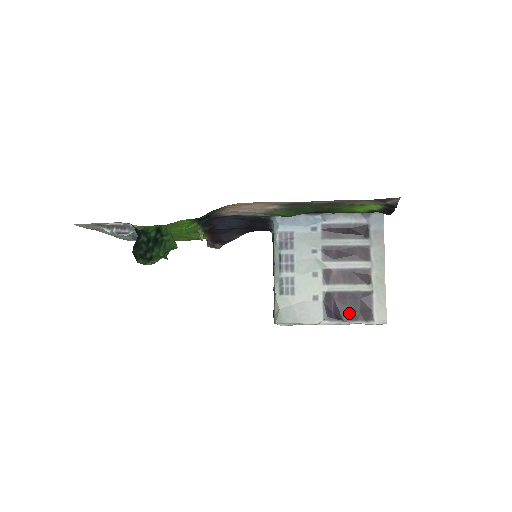
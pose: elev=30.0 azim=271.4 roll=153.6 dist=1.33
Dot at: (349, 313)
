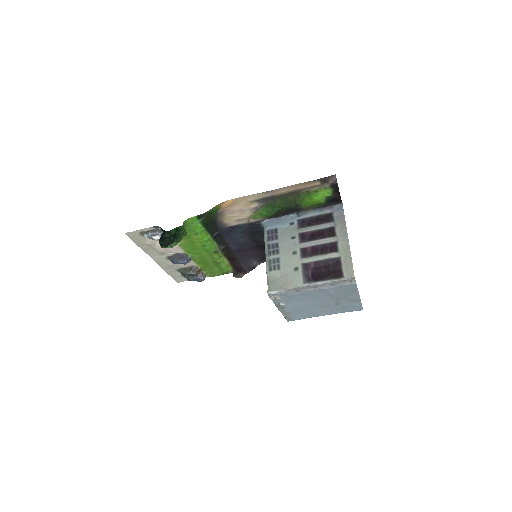
Dot at: (323, 275)
